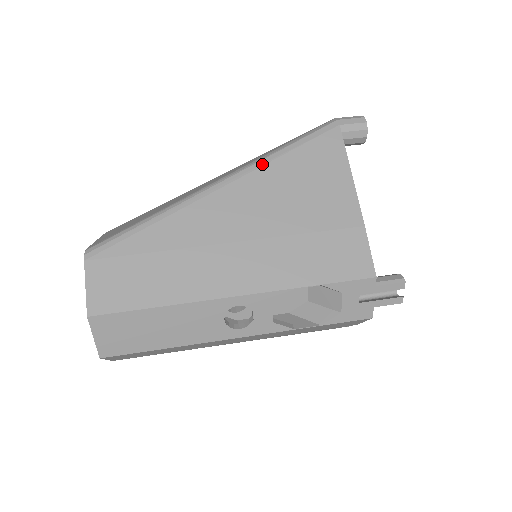
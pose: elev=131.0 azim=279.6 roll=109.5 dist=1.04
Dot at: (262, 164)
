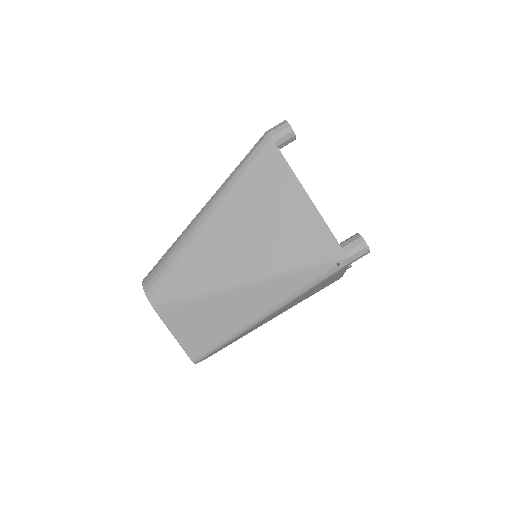
Dot at: occluded
